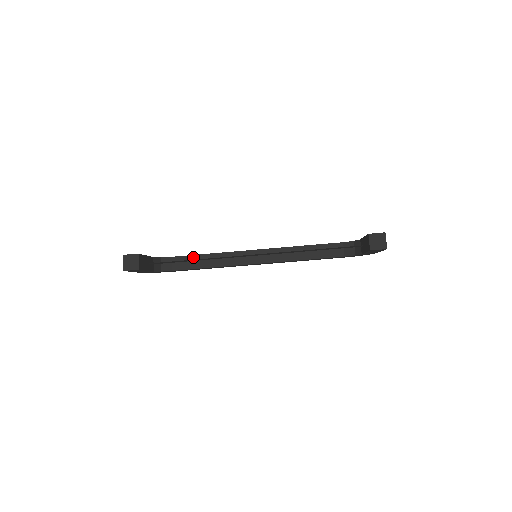
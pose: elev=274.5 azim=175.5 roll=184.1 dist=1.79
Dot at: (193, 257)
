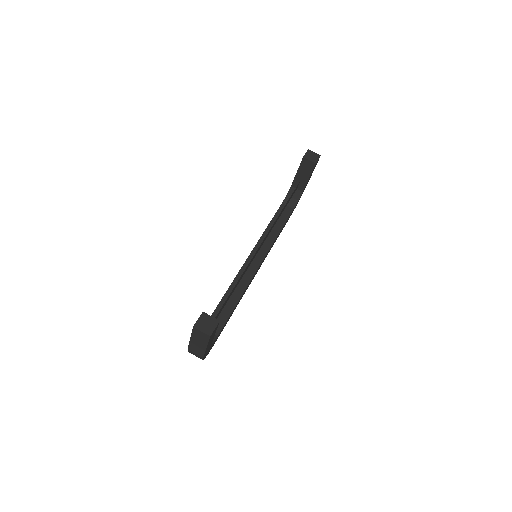
Dot at: (218, 310)
